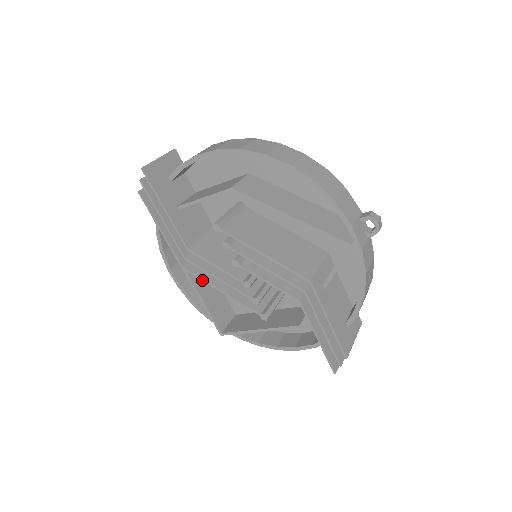
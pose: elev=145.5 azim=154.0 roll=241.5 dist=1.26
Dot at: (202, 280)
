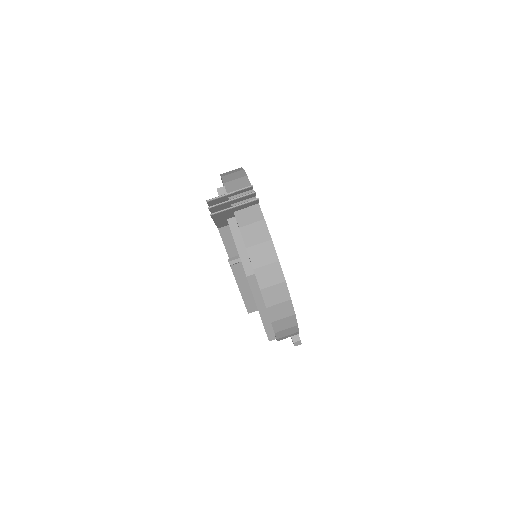
Dot at: occluded
